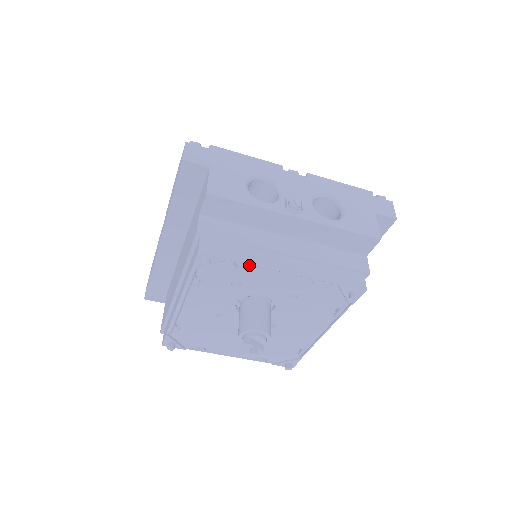
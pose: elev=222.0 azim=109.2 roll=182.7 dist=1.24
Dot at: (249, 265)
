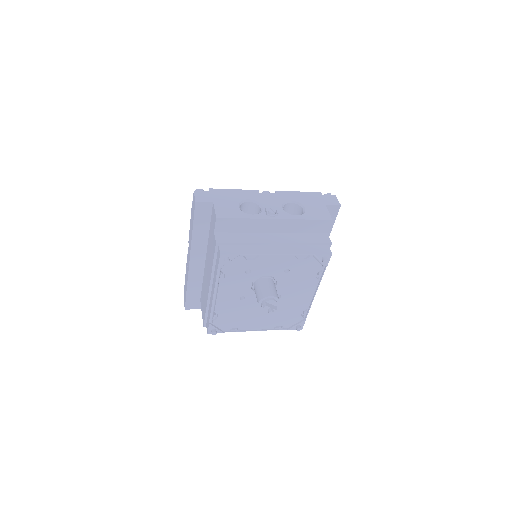
Dot at: (253, 256)
